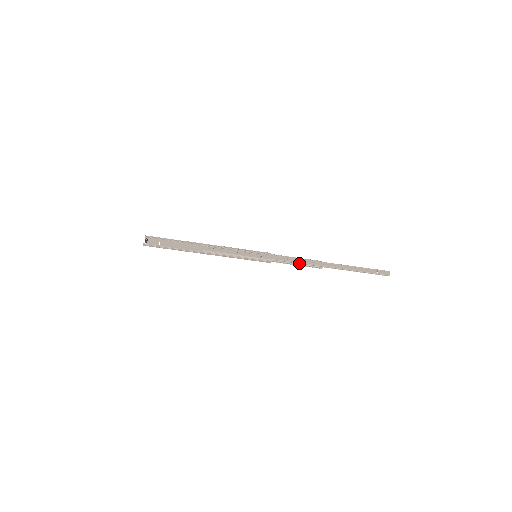
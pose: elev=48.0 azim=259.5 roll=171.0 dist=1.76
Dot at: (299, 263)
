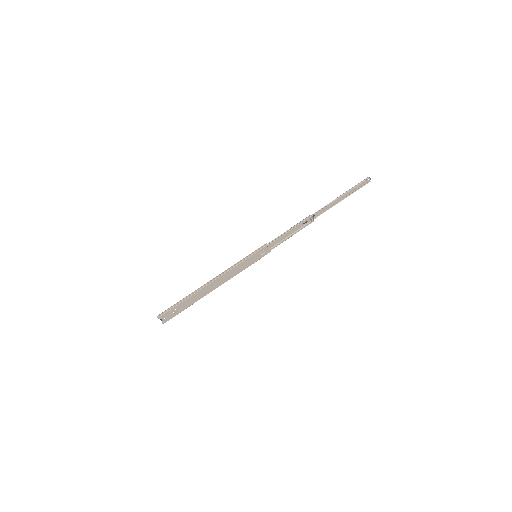
Dot at: (291, 229)
